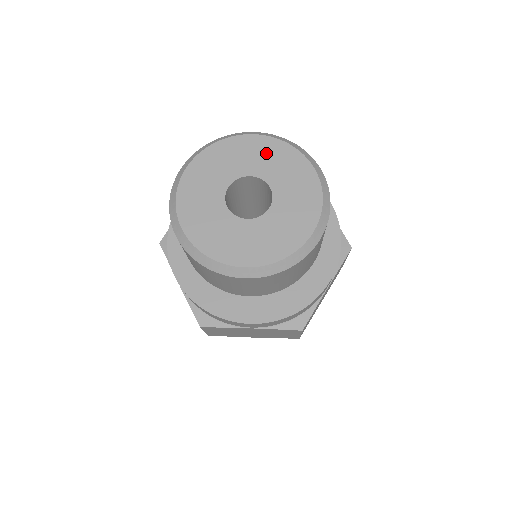
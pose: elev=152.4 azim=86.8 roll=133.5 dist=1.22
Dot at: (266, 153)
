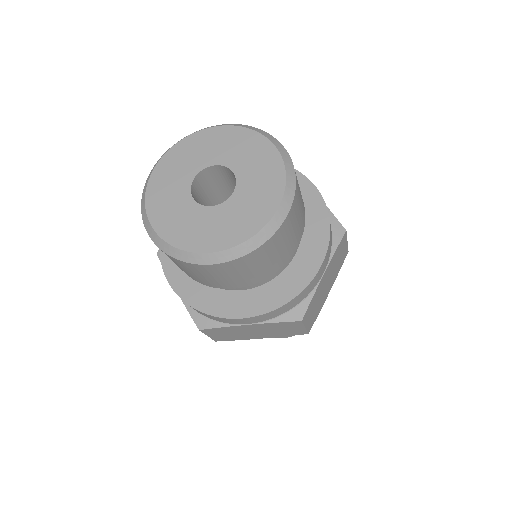
Dot at: (263, 167)
